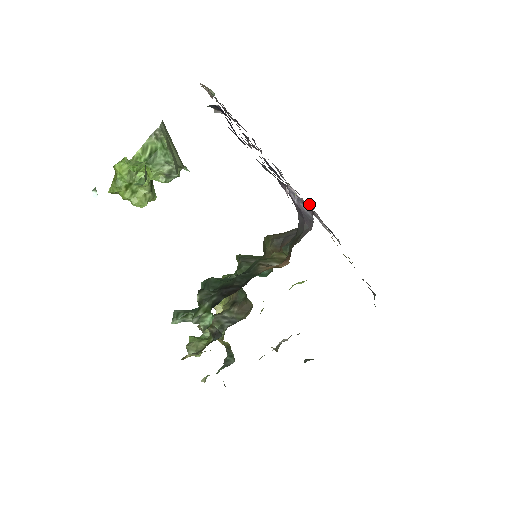
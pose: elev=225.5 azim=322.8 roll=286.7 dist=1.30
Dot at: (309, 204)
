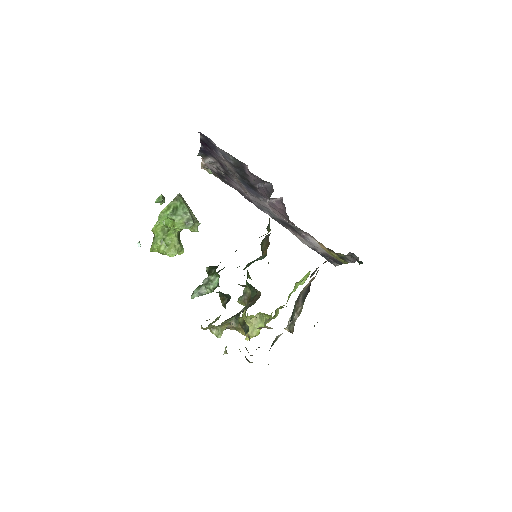
Dot at: (280, 199)
